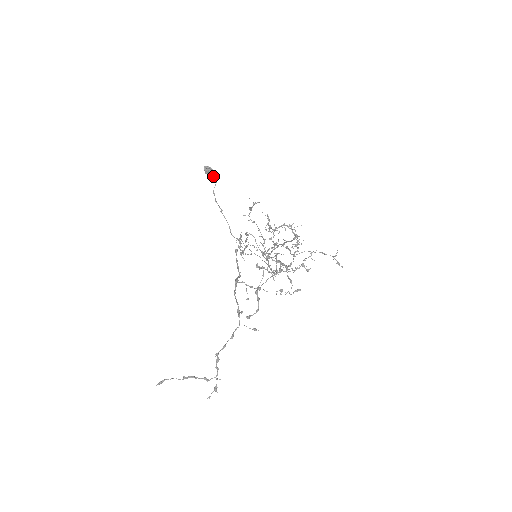
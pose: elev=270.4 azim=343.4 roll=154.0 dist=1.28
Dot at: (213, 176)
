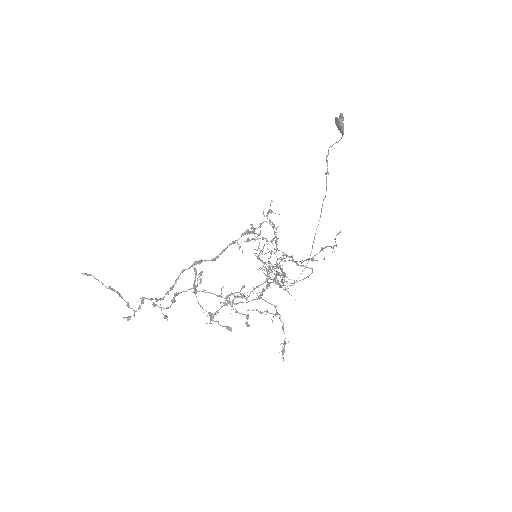
Dot at: (341, 131)
